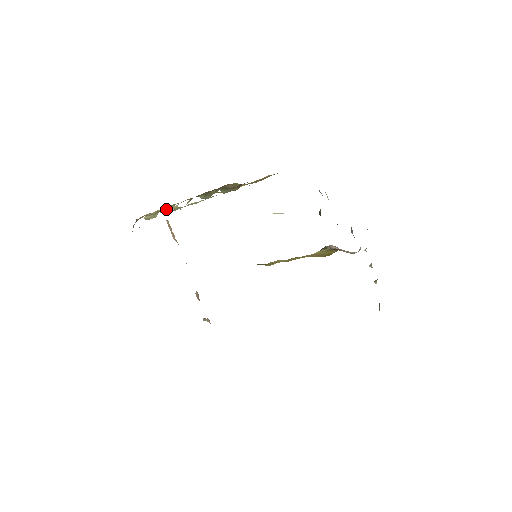
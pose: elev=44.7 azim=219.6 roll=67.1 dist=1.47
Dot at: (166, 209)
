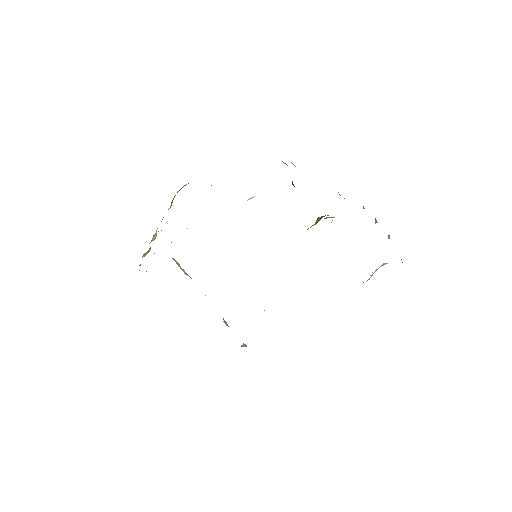
Dot at: (152, 239)
